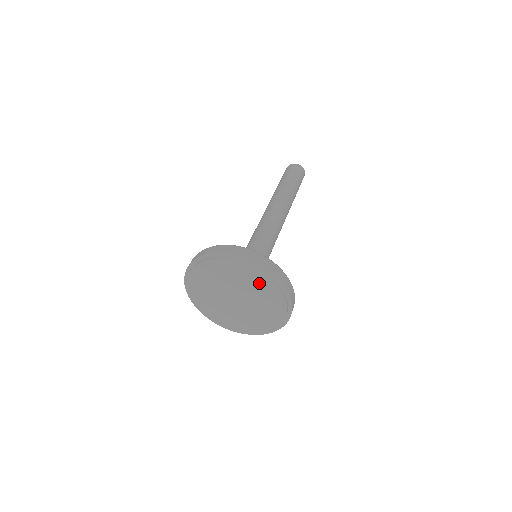
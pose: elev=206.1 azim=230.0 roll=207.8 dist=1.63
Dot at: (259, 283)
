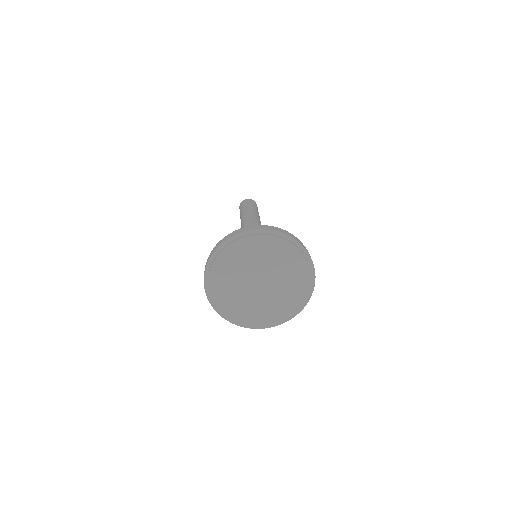
Dot at: (298, 275)
